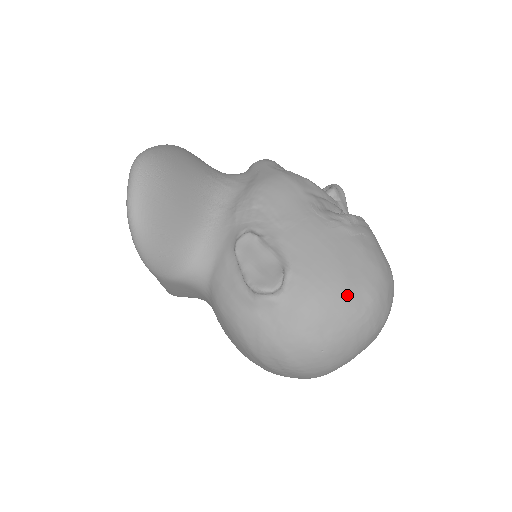
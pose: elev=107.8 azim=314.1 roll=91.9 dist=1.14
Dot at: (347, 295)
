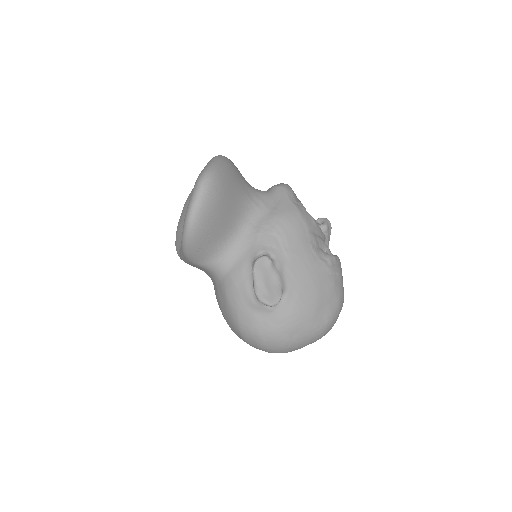
Dot at: (315, 317)
